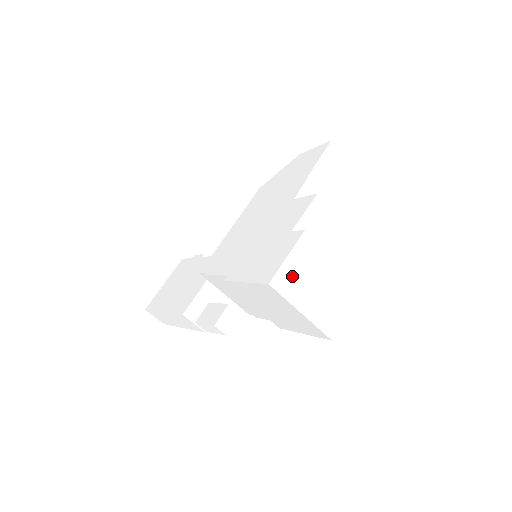
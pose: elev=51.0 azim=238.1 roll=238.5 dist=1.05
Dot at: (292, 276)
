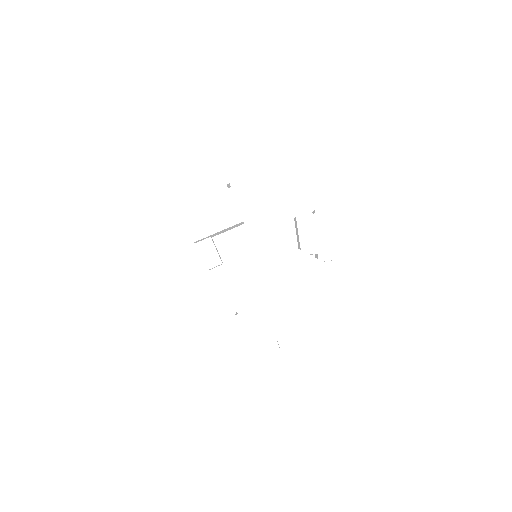
Dot at: occluded
